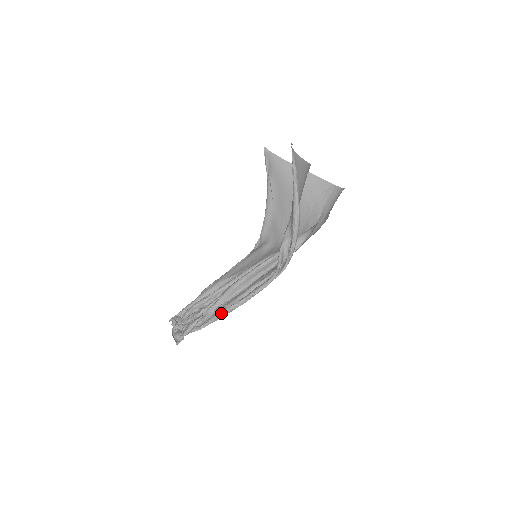
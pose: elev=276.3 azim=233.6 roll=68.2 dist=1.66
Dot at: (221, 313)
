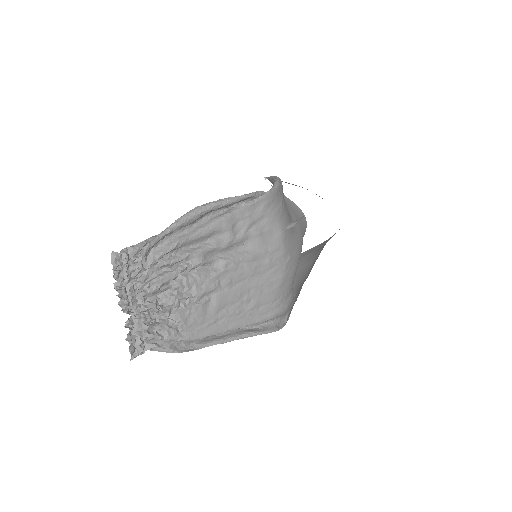
Dot at: (184, 214)
